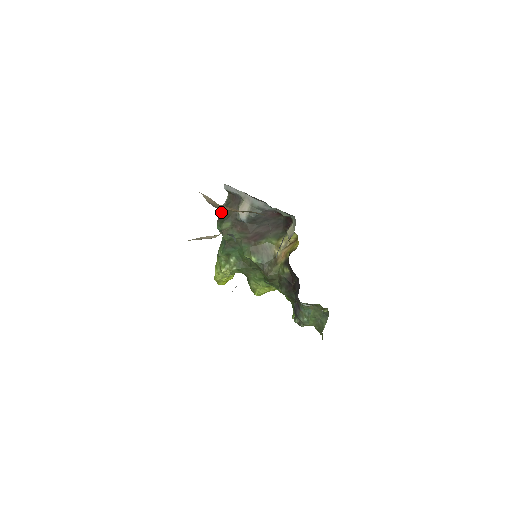
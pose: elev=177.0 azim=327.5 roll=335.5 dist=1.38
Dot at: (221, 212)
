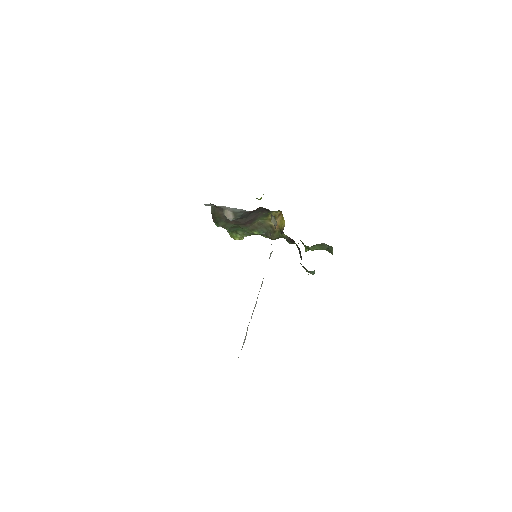
Dot at: (212, 216)
